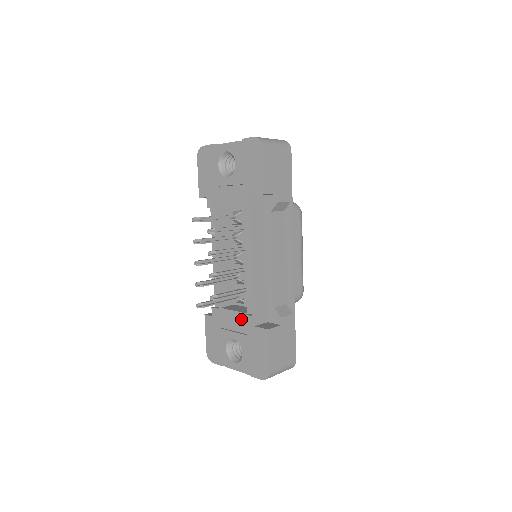
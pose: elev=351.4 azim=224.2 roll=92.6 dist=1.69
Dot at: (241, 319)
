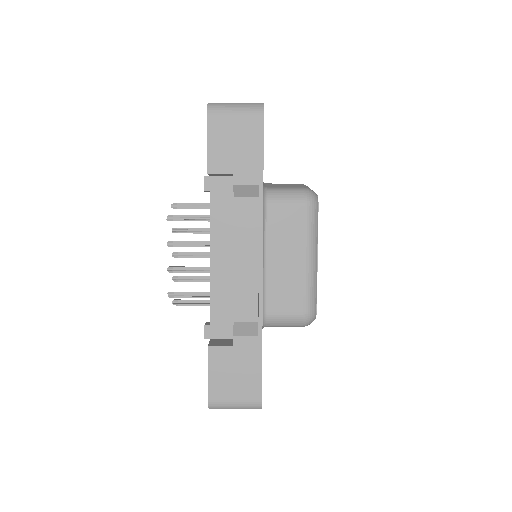
Dot at: occluded
